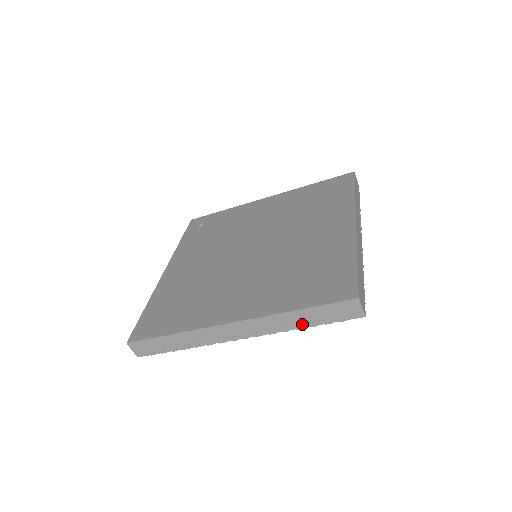
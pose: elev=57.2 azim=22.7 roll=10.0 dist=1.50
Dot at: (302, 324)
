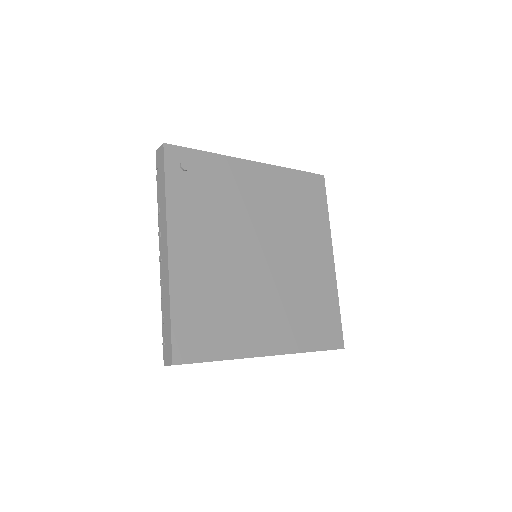
Dot at: occluded
